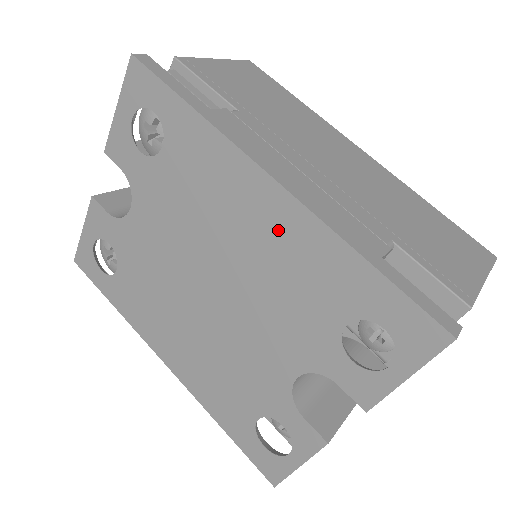
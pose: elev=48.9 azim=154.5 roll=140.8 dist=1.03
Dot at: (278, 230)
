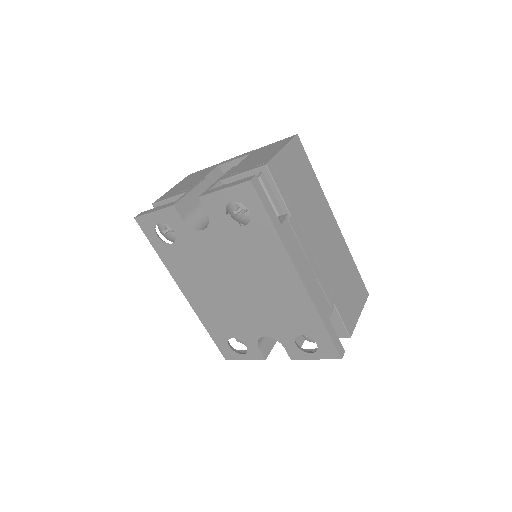
Dot at: (291, 293)
